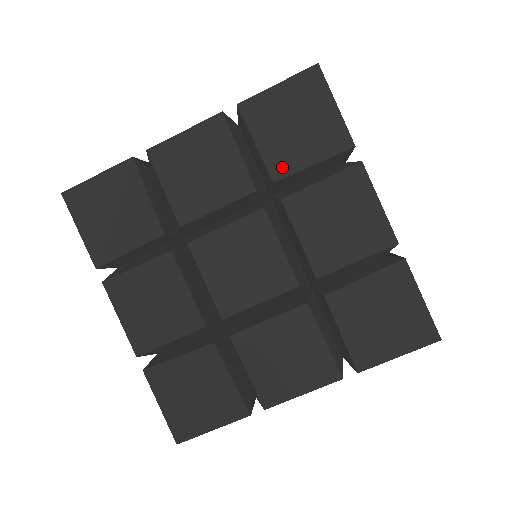
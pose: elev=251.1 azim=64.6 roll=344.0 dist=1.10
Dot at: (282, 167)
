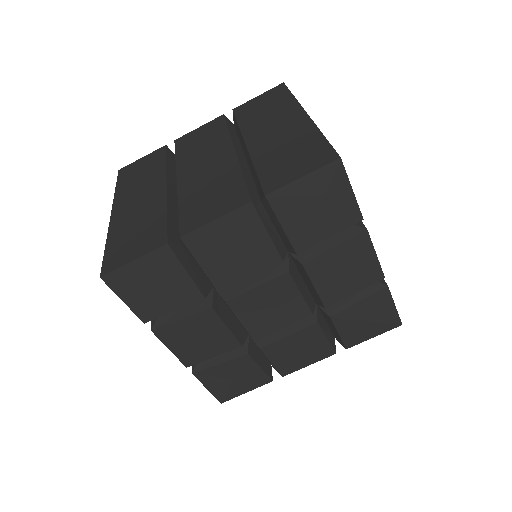
Dot at: (305, 243)
